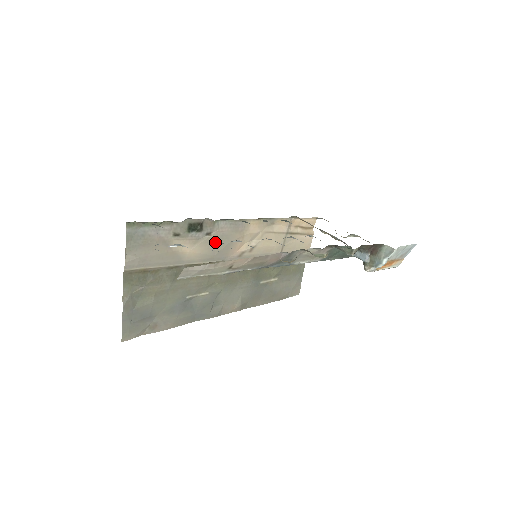
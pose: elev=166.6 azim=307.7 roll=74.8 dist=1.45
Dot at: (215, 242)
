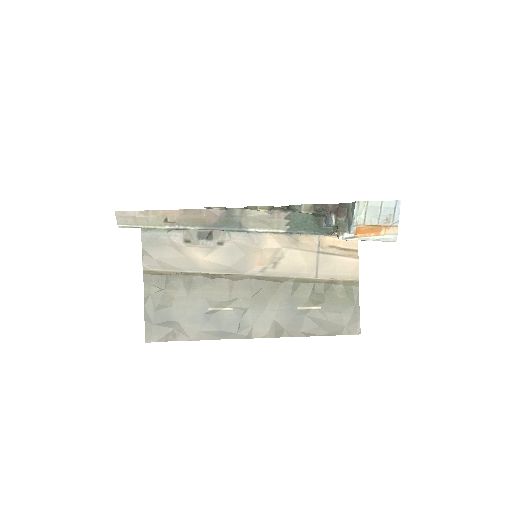
Dot at: occluded
